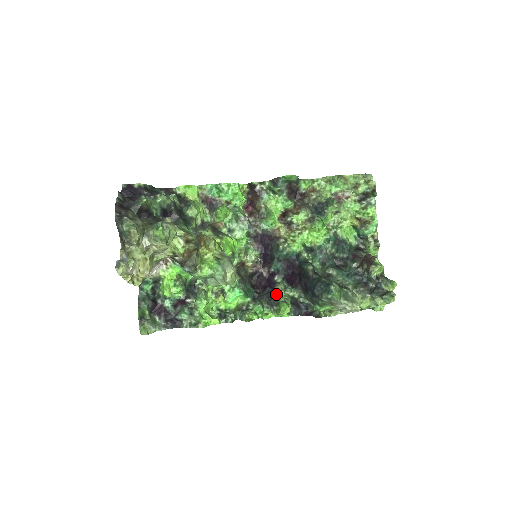
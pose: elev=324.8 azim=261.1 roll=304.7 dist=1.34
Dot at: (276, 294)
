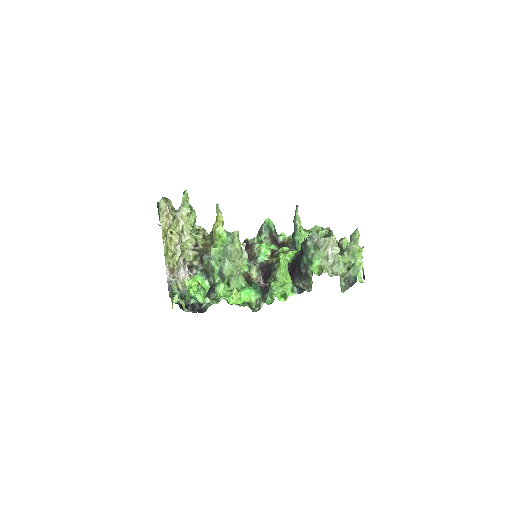
Dot at: occluded
